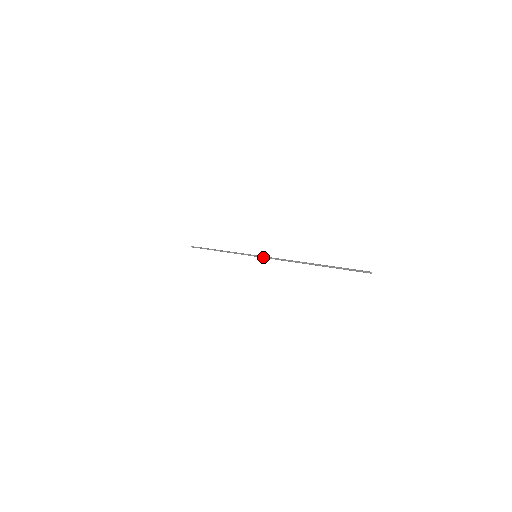
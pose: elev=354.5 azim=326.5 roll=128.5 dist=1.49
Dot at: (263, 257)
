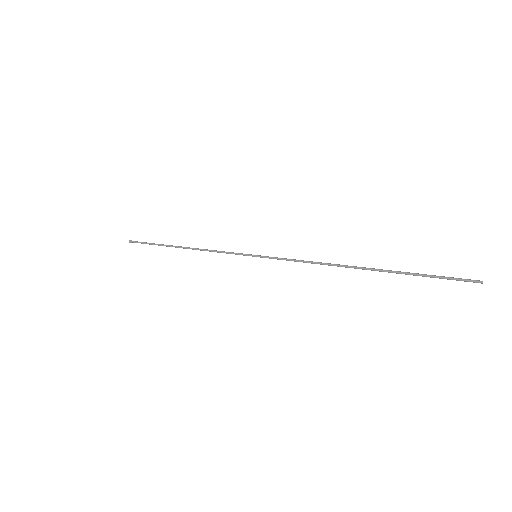
Dot at: (271, 257)
